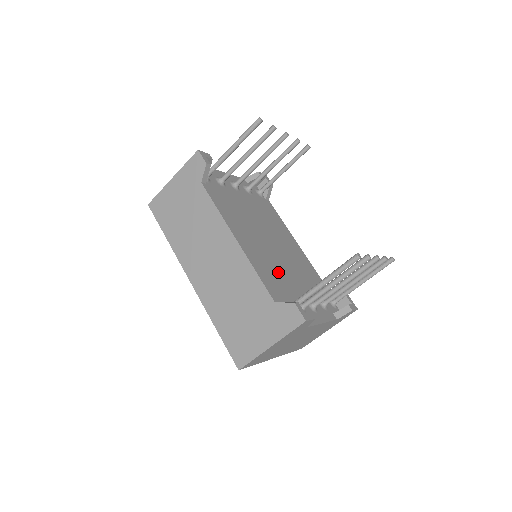
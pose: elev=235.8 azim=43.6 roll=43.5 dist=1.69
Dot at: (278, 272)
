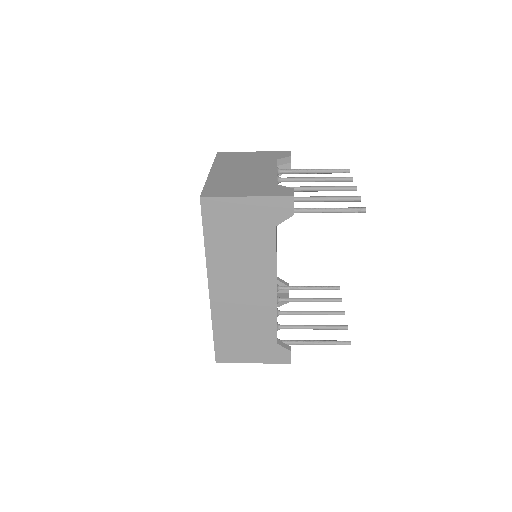
Dot at: occluded
